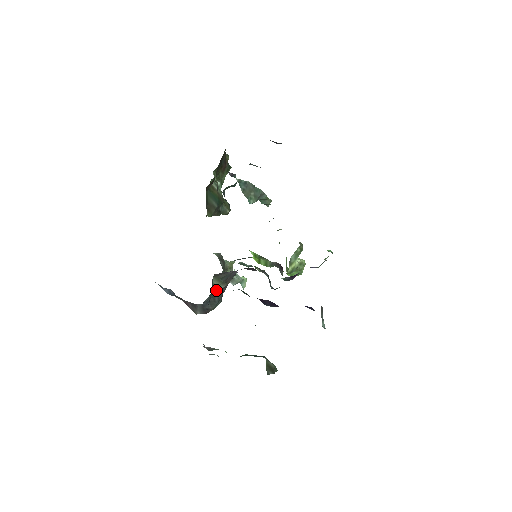
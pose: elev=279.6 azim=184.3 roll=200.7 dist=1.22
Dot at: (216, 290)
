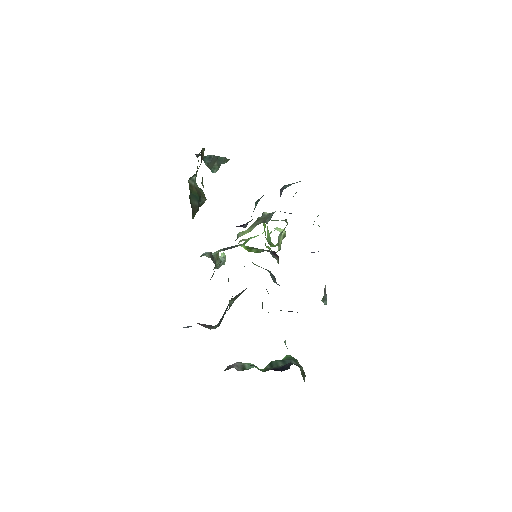
Dot at: (230, 306)
